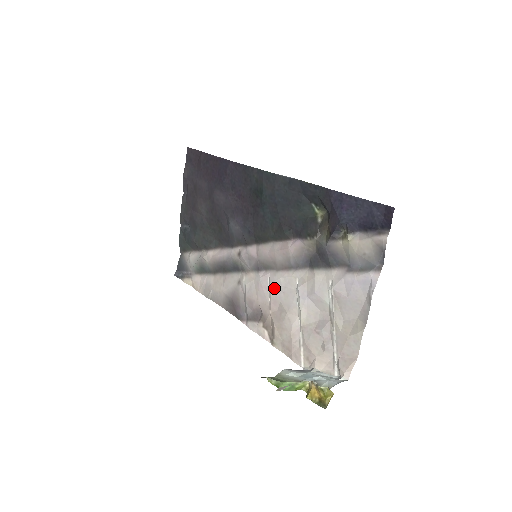
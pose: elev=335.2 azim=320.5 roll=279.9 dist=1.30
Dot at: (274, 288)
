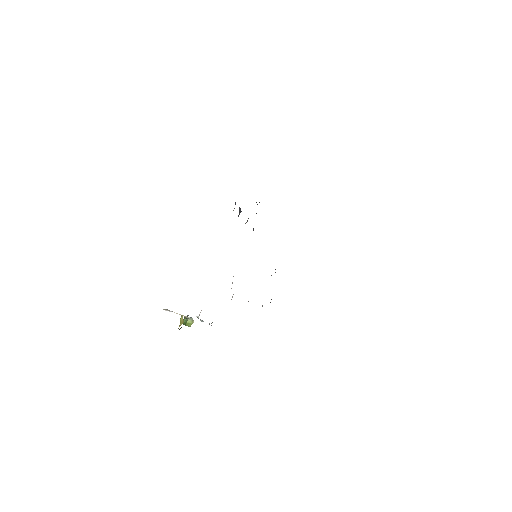
Dot at: occluded
